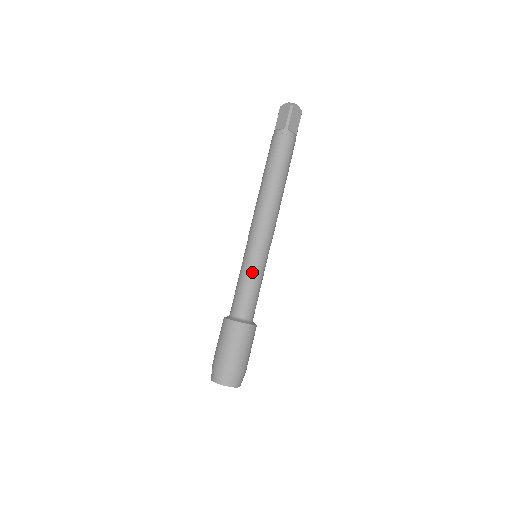
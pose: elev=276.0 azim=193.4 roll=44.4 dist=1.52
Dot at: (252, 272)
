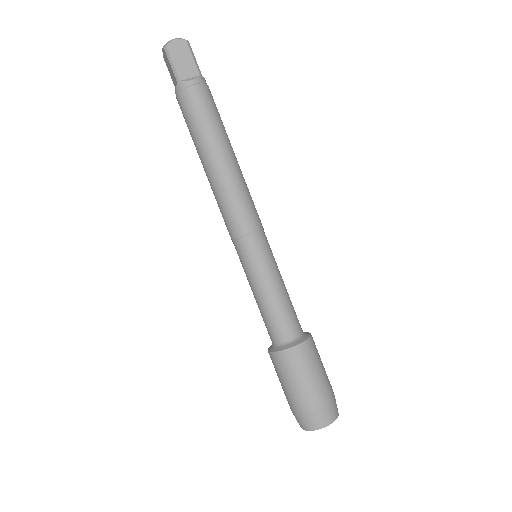
Dot at: (257, 283)
